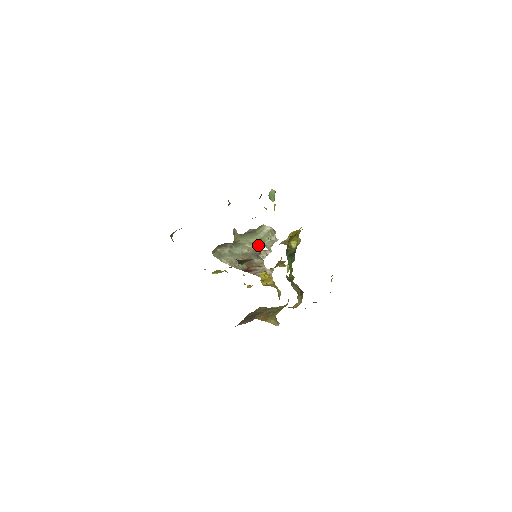
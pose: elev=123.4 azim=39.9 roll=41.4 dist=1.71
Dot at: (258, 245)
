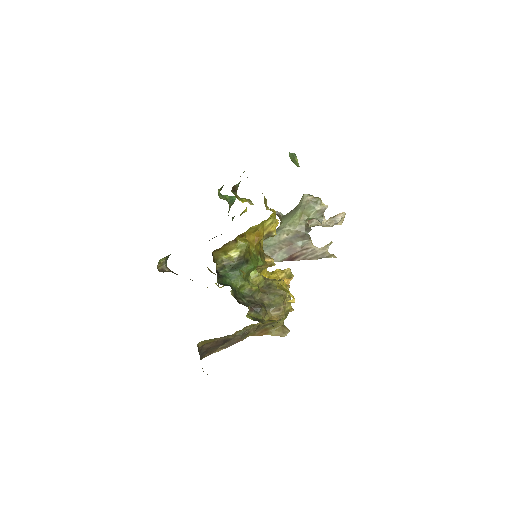
Dot at: (301, 223)
